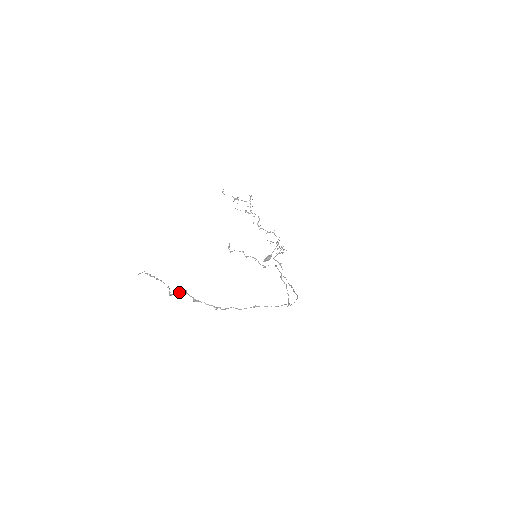
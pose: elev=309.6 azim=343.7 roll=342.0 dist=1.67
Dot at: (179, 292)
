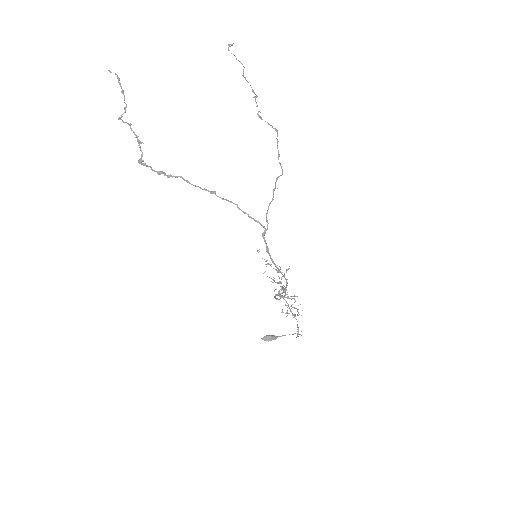
Dot at: occluded
